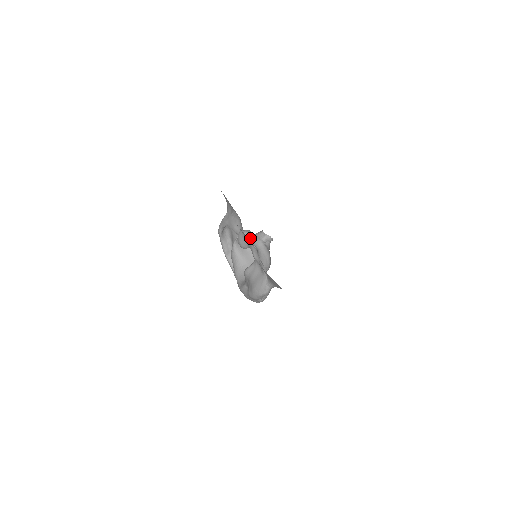
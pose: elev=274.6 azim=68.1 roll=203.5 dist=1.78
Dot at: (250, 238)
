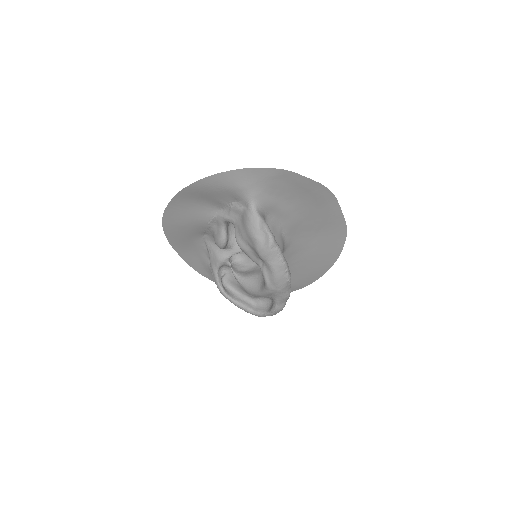
Dot at: (233, 245)
